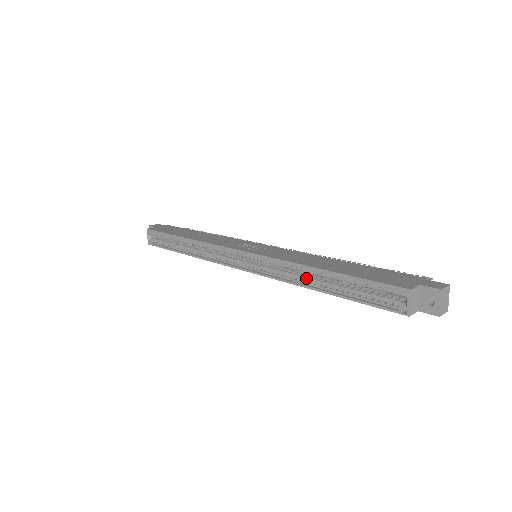
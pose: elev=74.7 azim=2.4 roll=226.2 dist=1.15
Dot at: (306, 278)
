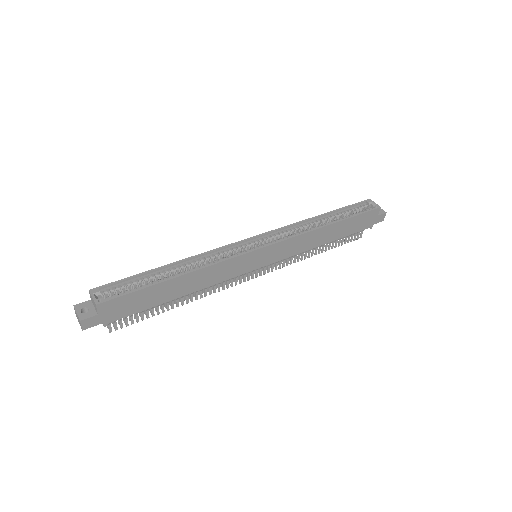
Dot at: (316, 226)
